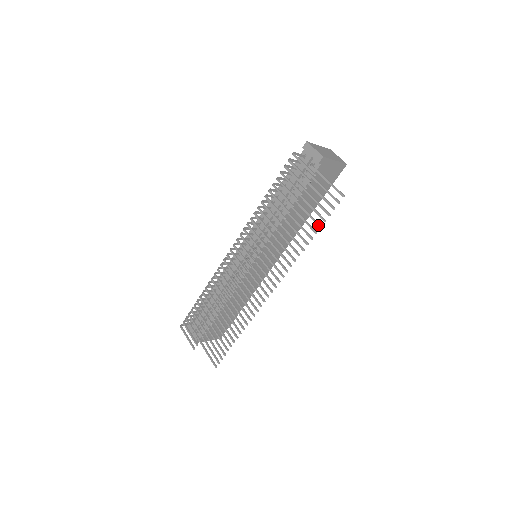
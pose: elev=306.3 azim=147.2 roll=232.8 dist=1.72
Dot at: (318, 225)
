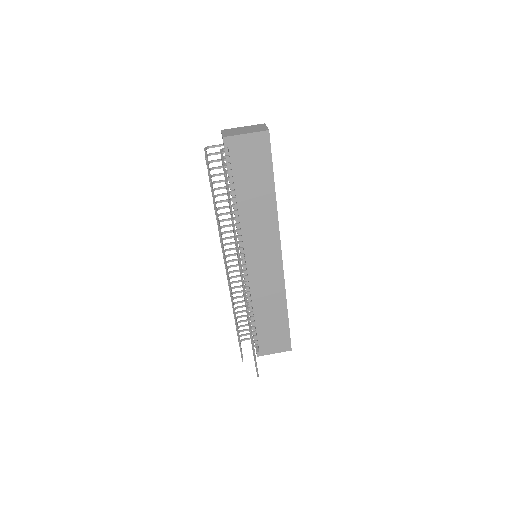
Dot at: occluded
